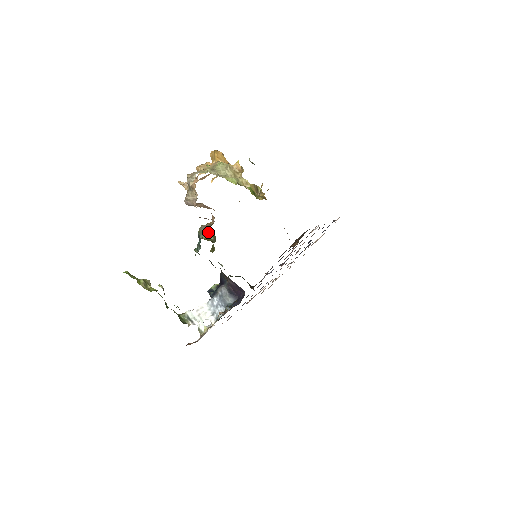
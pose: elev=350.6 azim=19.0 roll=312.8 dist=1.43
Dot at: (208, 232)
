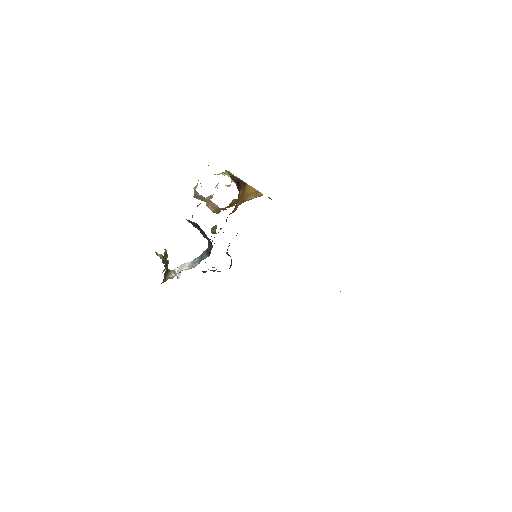
Dot at: (215, 227)
